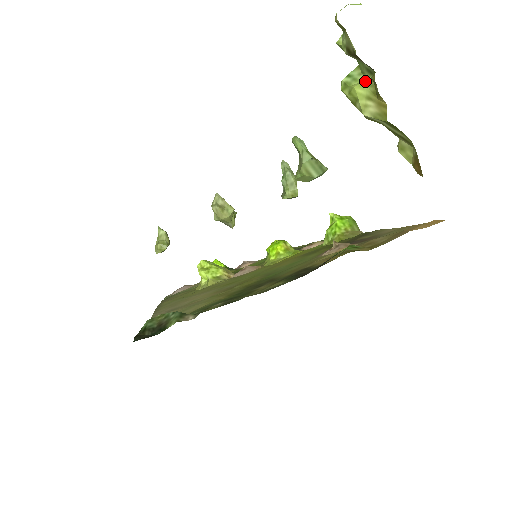
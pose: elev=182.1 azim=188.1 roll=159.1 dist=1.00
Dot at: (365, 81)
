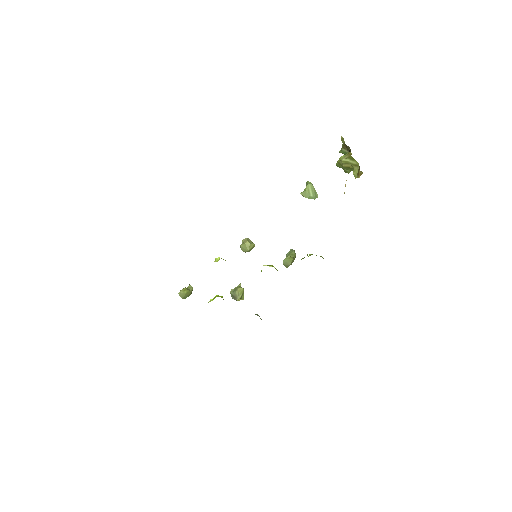
Dot at: occluded
